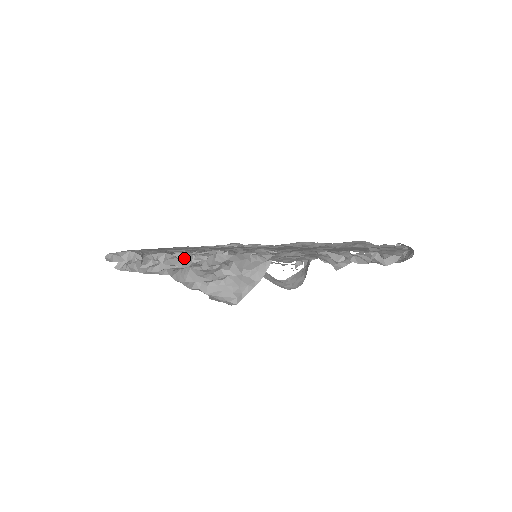
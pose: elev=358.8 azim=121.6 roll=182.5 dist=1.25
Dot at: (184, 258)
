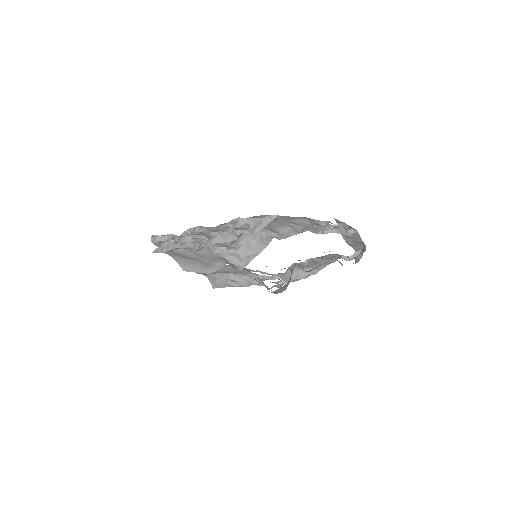
Dot at: occluded
